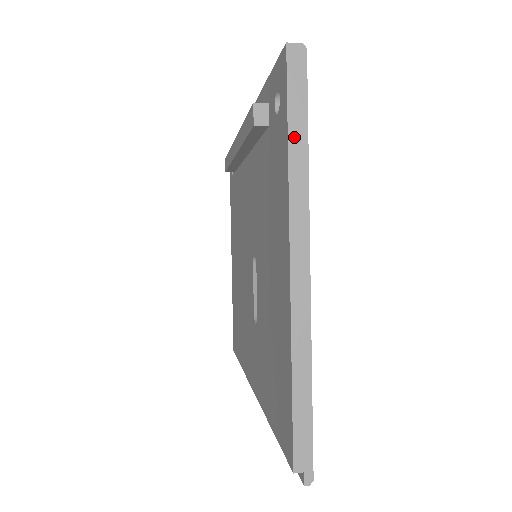
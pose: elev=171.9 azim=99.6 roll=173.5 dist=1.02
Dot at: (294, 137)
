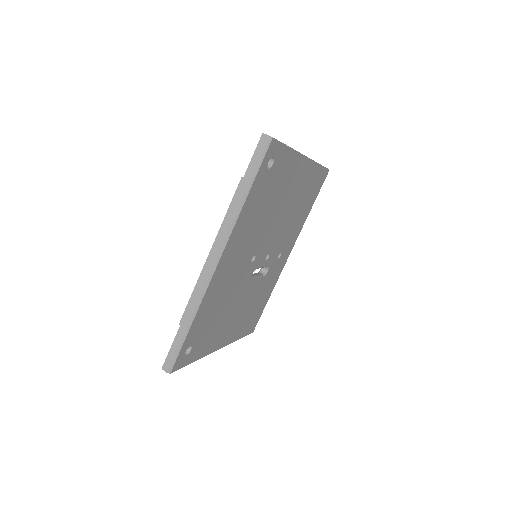
Dot at: occluded
